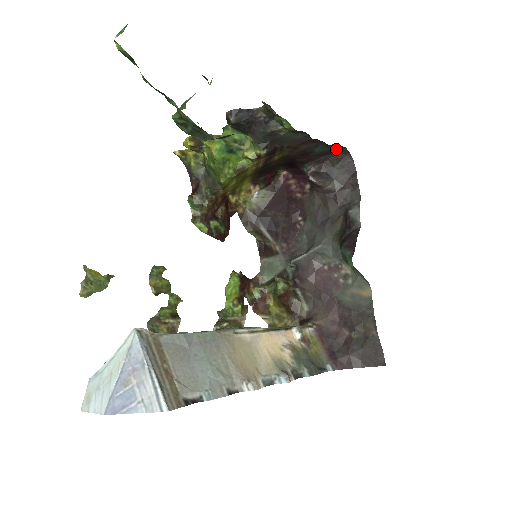
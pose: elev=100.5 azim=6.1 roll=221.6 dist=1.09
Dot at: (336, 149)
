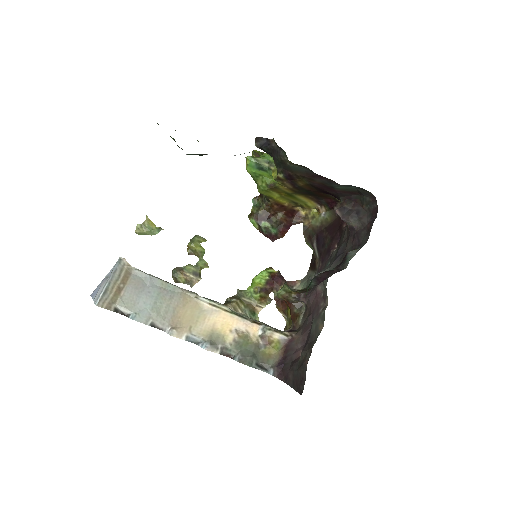
Dot at: (361, 191)
